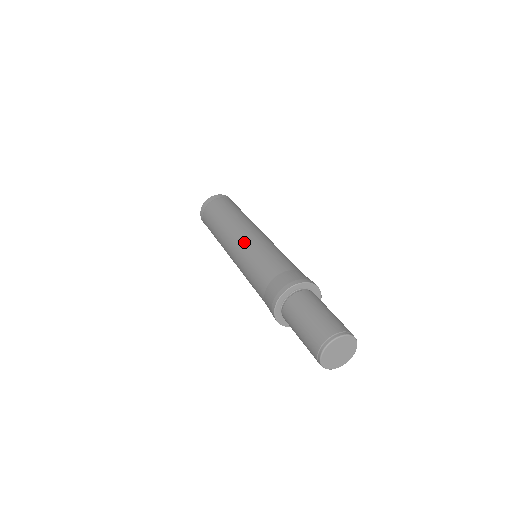
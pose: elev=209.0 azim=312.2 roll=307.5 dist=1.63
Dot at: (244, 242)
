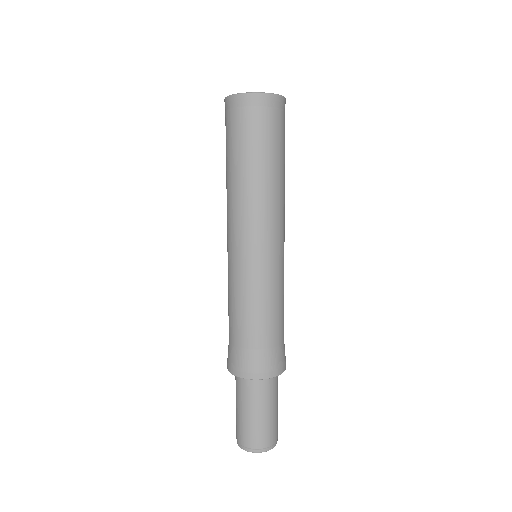
Dot at: (236, 258)
